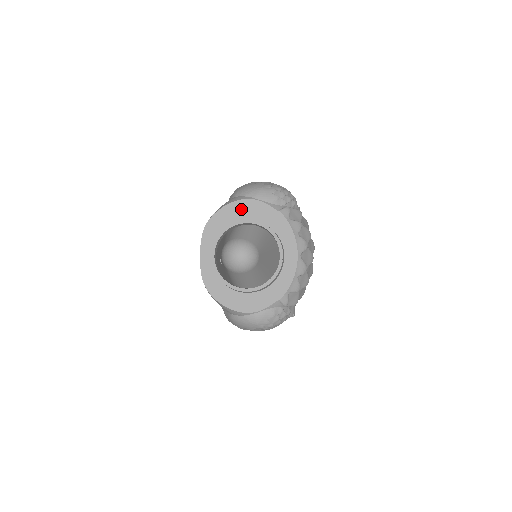
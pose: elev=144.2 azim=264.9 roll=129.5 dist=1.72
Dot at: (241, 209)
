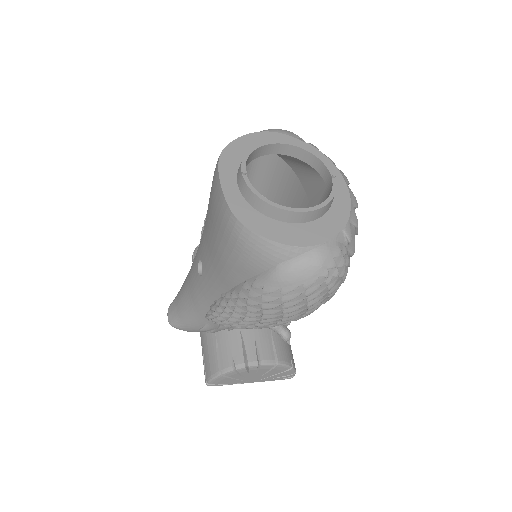
Dot at: (262, 140)
